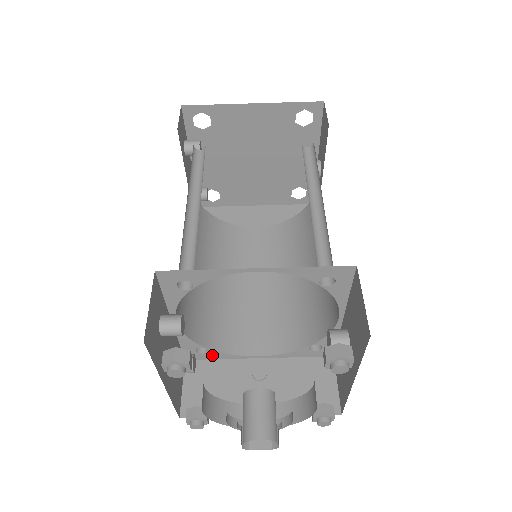
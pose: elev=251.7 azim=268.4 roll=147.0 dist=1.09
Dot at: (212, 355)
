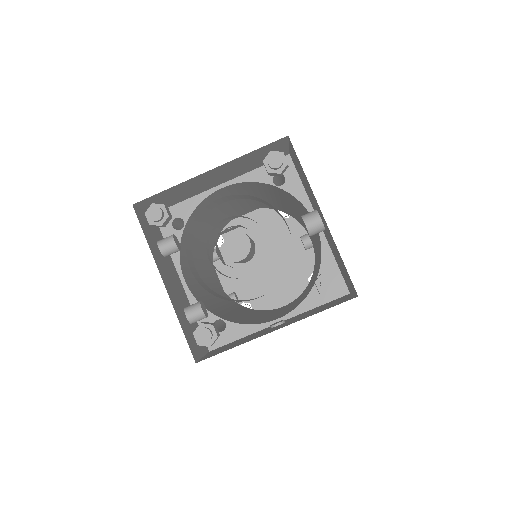
Dot at: (232, 333)
